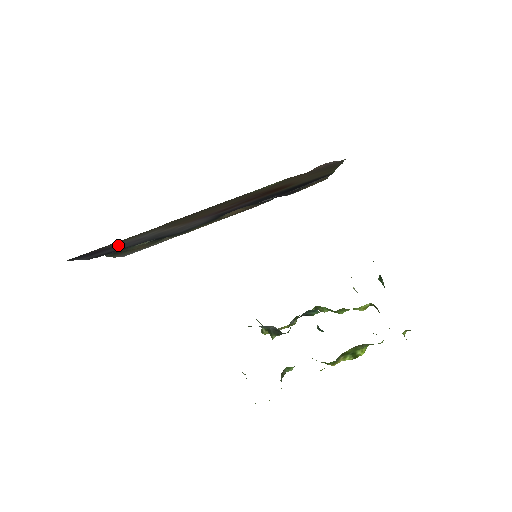
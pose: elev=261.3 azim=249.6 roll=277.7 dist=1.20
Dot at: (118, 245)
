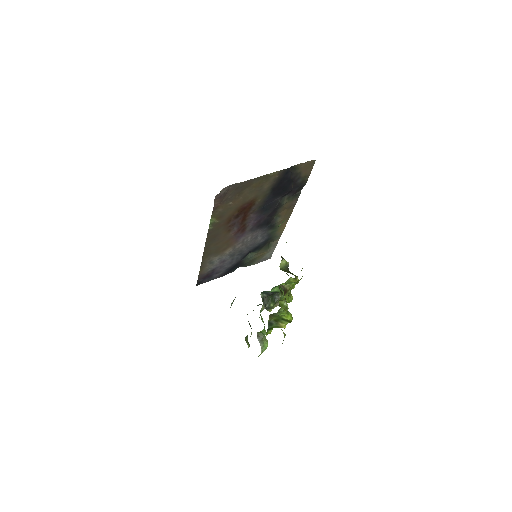
Dot at: (213, 269)
